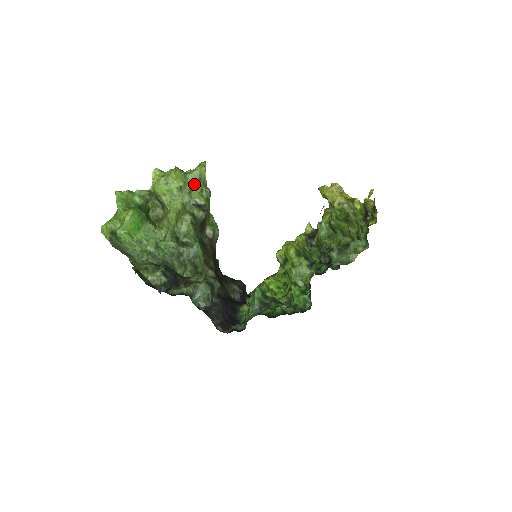
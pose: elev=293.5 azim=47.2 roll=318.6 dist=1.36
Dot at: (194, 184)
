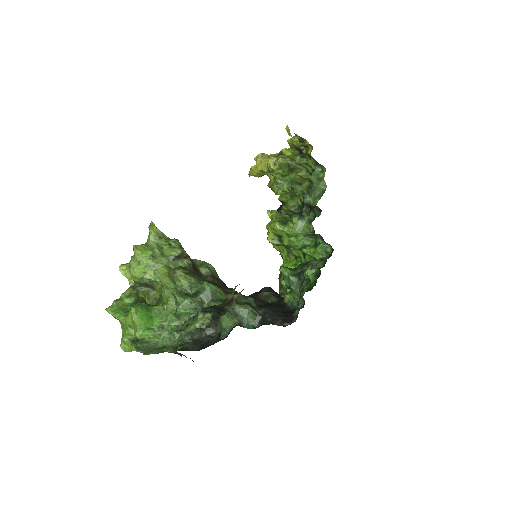
Dot at: (159, 245)
